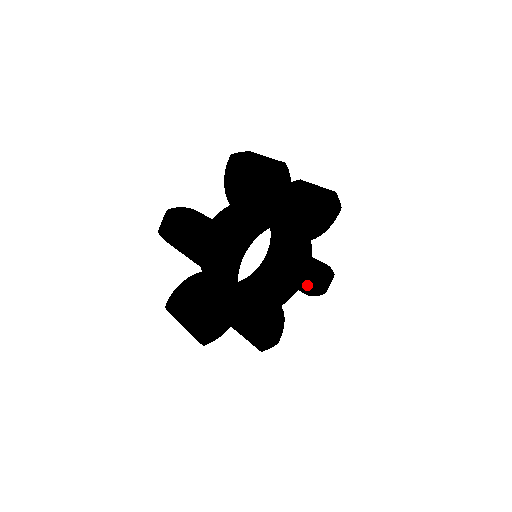
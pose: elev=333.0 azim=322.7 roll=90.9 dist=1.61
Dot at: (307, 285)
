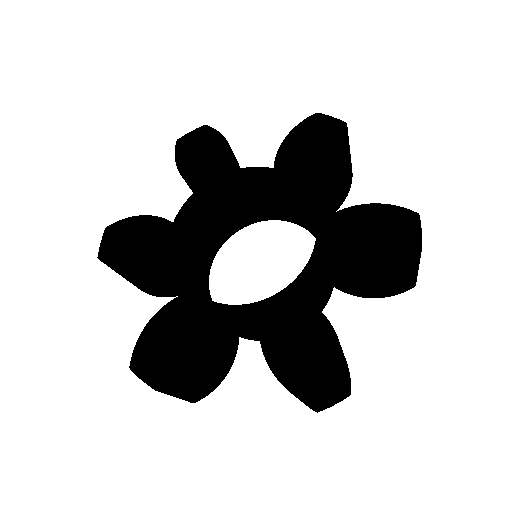
Dot at: (276, 335)
